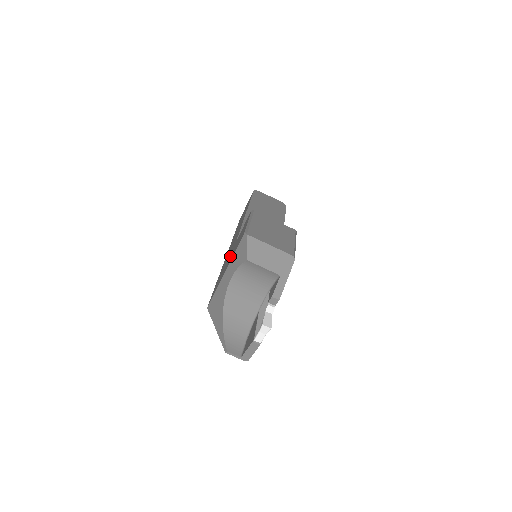
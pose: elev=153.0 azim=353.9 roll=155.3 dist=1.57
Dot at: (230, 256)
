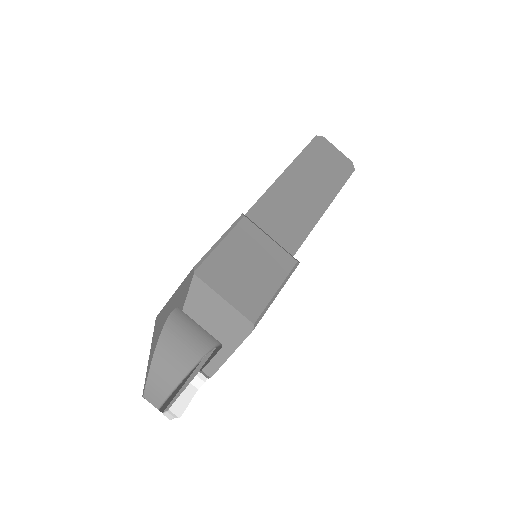
Dot at: occluded
